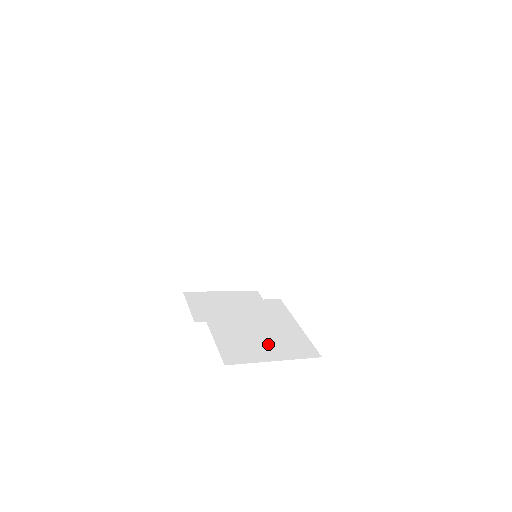
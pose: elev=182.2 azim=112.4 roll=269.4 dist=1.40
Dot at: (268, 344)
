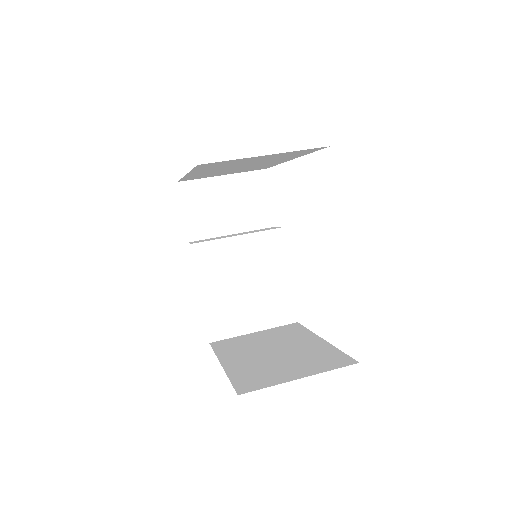
Dot at: (253, 310)
